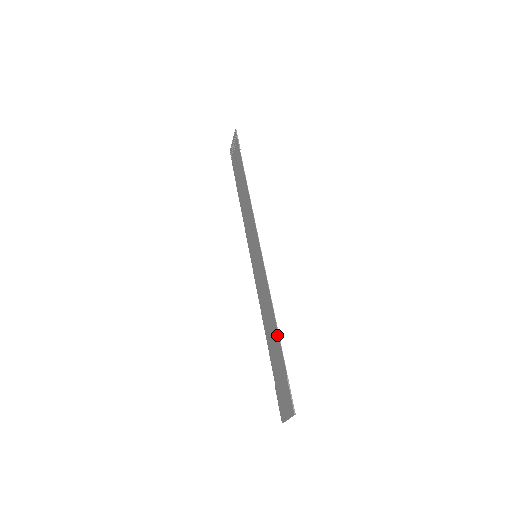
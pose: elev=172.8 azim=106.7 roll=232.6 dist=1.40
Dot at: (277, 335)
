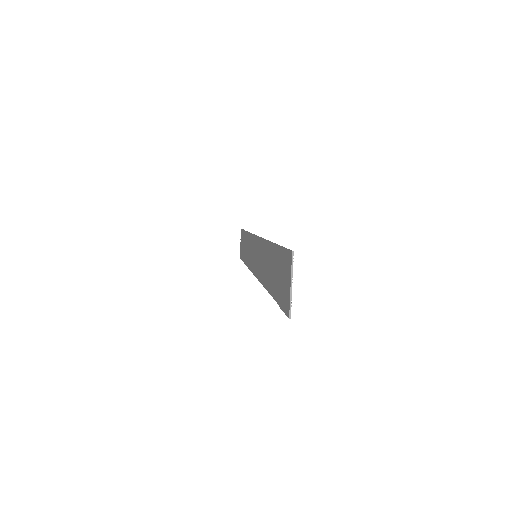
Dot at: (272, 247)
